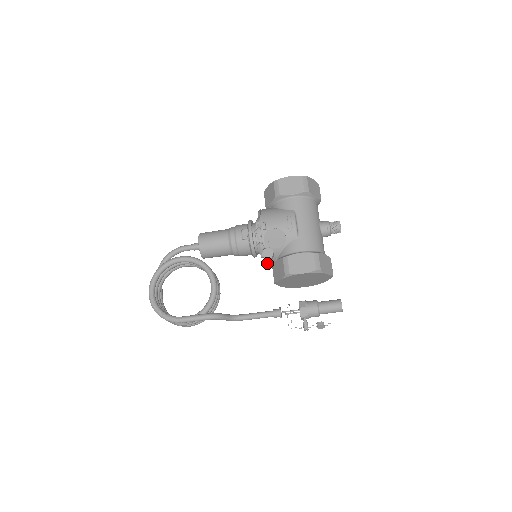
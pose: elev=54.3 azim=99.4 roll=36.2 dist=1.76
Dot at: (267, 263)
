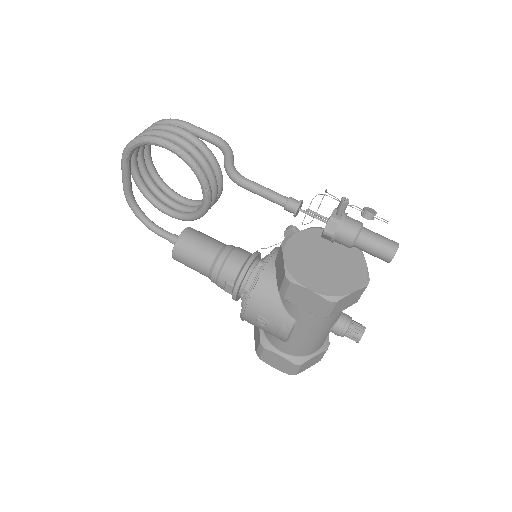
Dot at: (271, 256)
